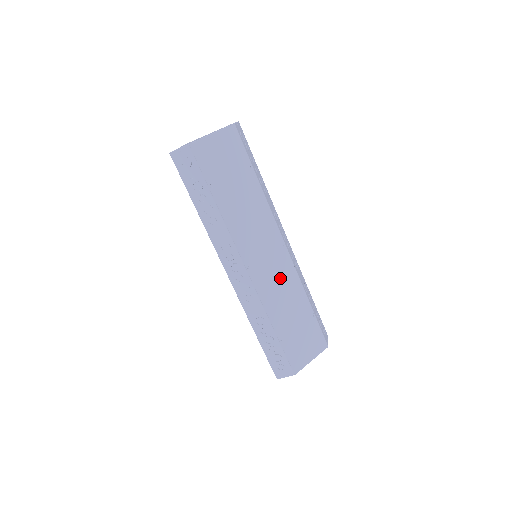
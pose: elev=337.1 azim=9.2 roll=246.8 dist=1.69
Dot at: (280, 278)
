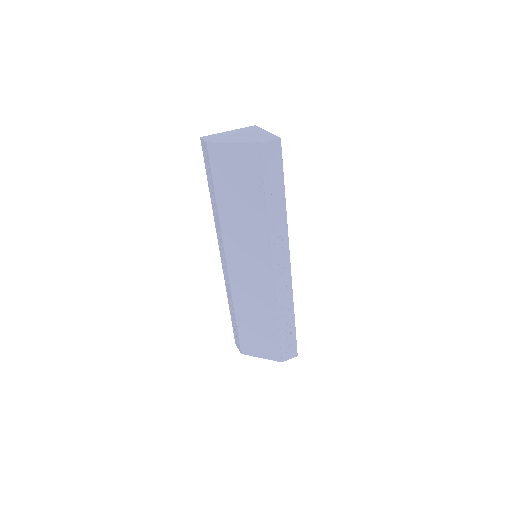
Dot at: (256, 288)
